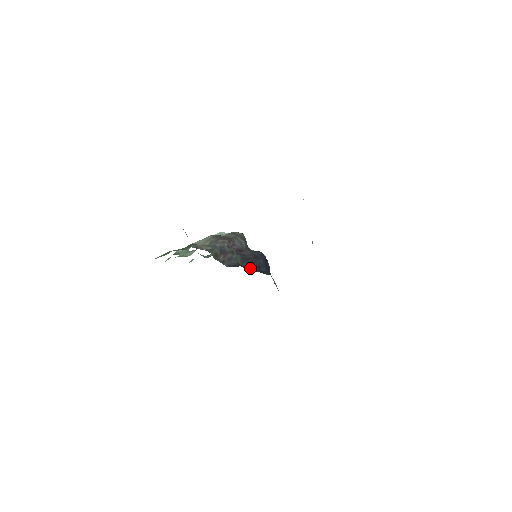
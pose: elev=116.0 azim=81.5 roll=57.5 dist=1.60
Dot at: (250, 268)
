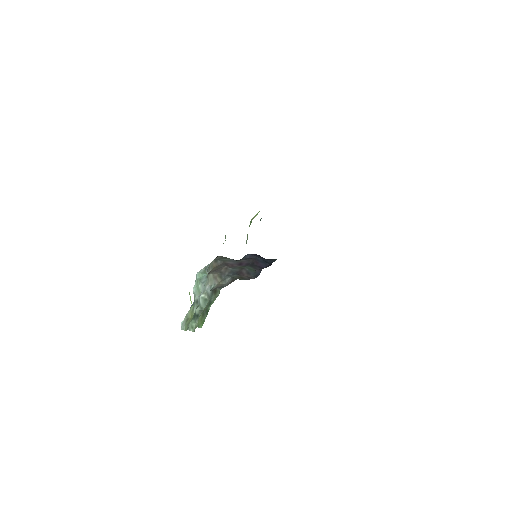
Dot at: (262, 267)
